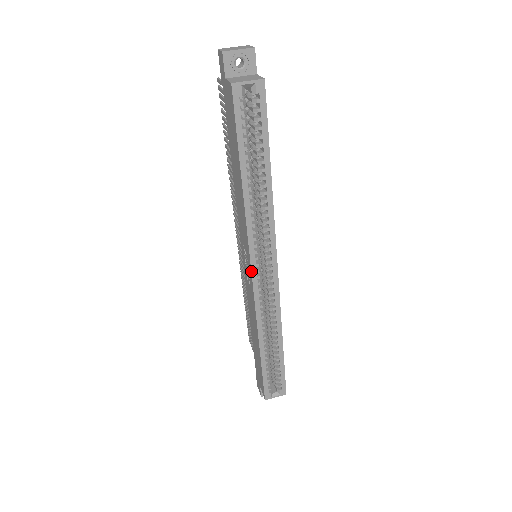
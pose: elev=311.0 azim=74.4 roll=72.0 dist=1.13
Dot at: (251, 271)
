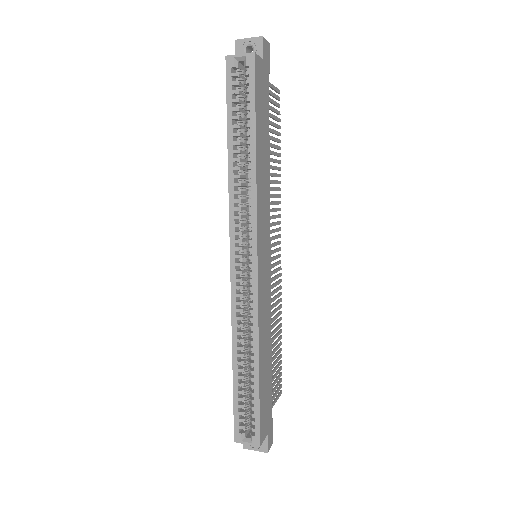
Dot at: (230, 254)
